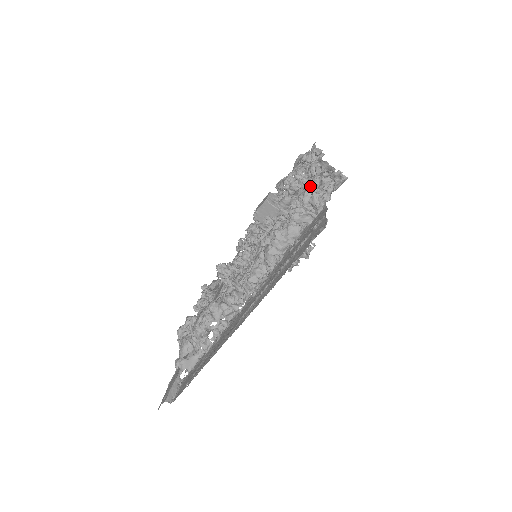
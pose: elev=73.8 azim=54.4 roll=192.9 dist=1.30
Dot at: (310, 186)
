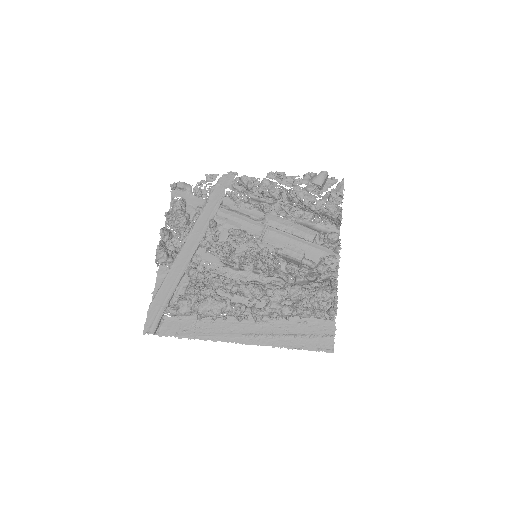
Dot at: (335, 294)
